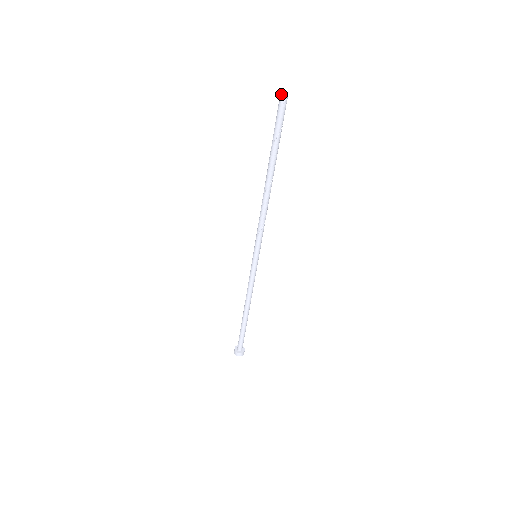
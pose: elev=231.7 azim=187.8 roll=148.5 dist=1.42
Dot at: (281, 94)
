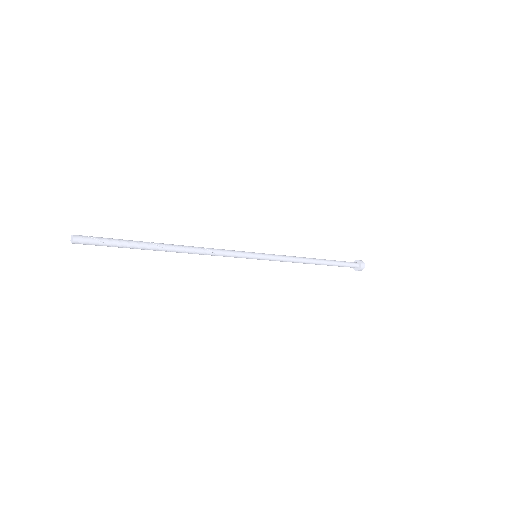
Dot at: (71, 240)
